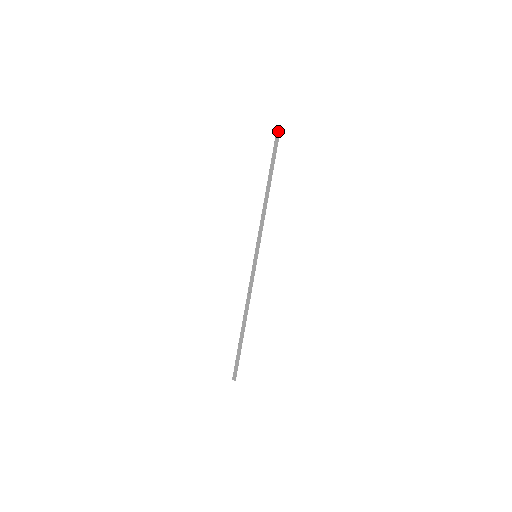
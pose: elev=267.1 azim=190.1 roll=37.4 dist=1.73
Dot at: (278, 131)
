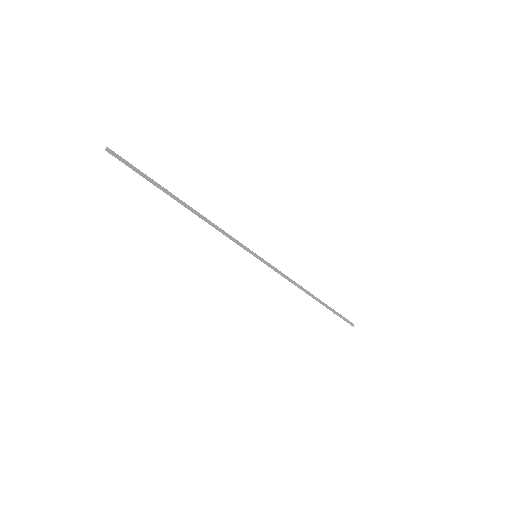
Dot at: occluded
